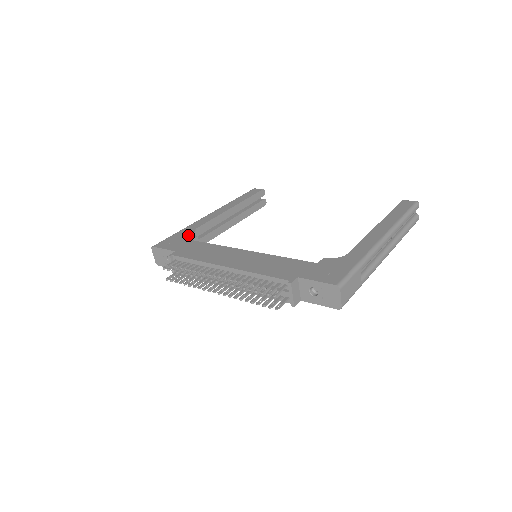
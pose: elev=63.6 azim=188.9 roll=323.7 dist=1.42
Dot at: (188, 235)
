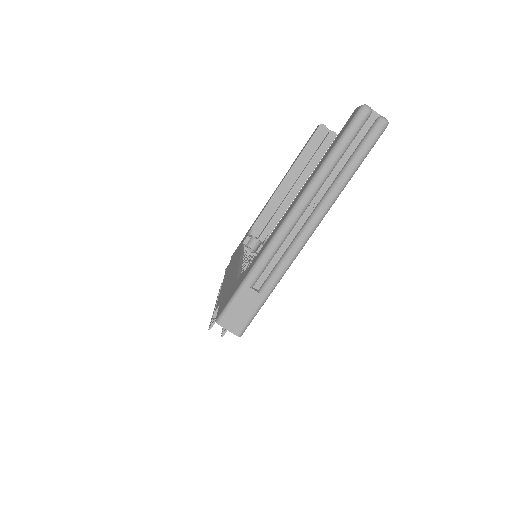
Dot at: (246, 235)
